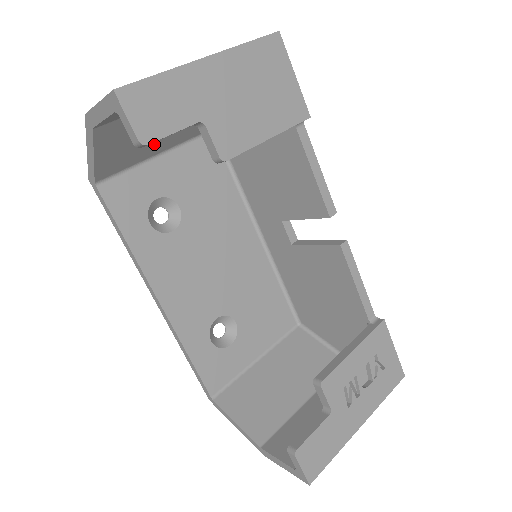
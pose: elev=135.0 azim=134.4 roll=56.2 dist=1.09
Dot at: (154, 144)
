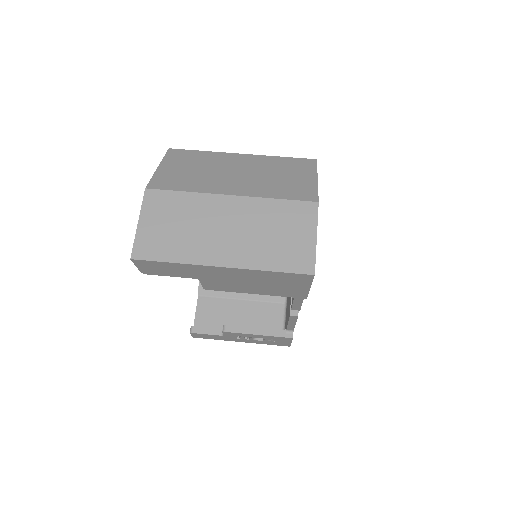
Dot at: occluded
